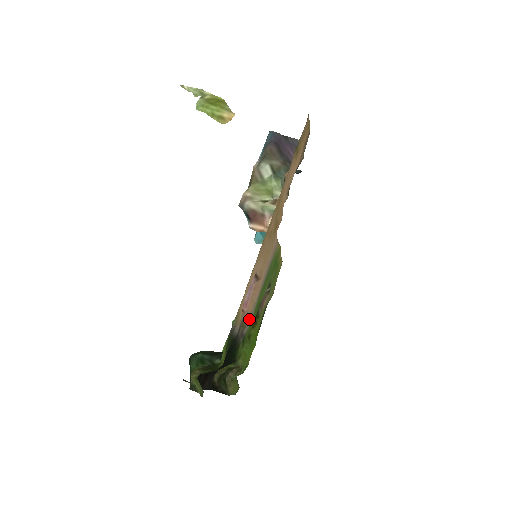
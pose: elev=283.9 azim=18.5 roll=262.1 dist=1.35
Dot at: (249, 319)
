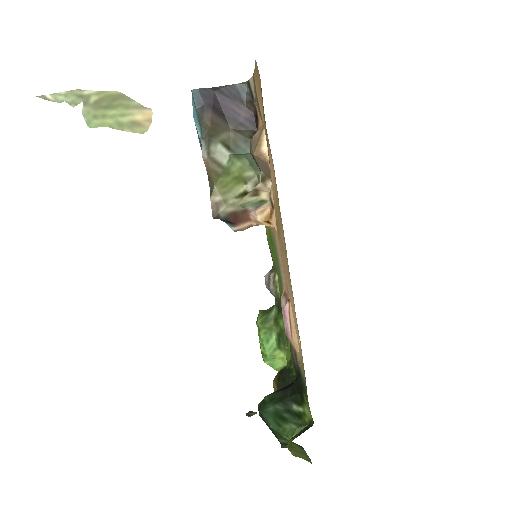
Dot at: occluded
